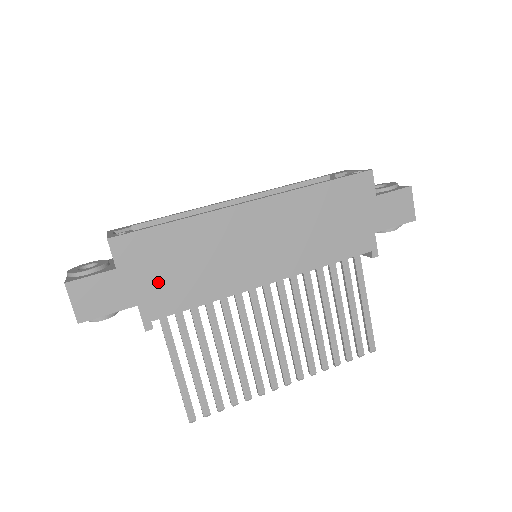
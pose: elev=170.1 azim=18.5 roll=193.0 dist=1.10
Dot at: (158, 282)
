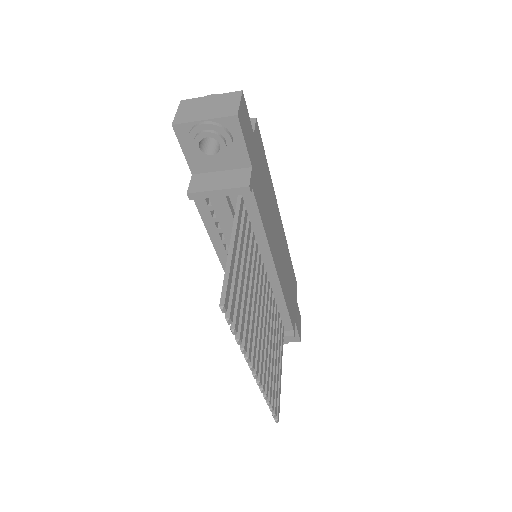
Dot at: (259, 176)
